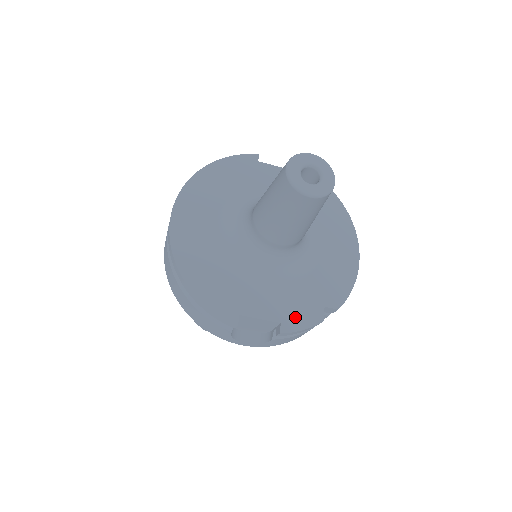
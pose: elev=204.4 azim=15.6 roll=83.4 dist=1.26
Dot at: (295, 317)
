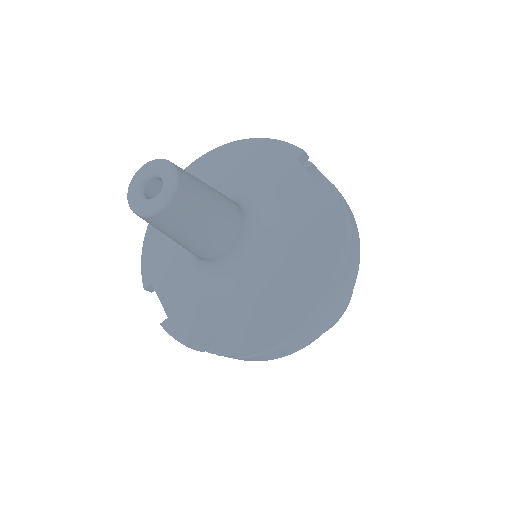
Dot at: (181, 324)
